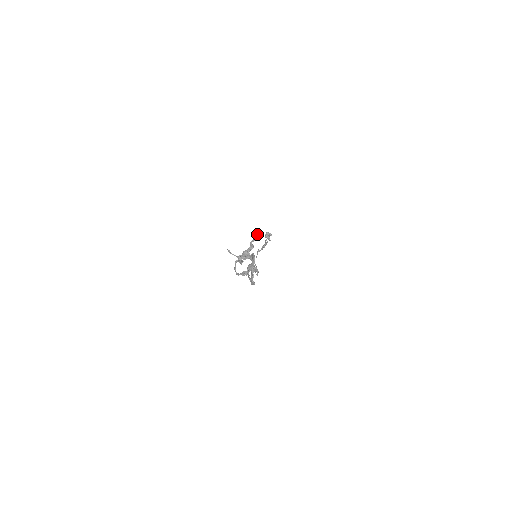
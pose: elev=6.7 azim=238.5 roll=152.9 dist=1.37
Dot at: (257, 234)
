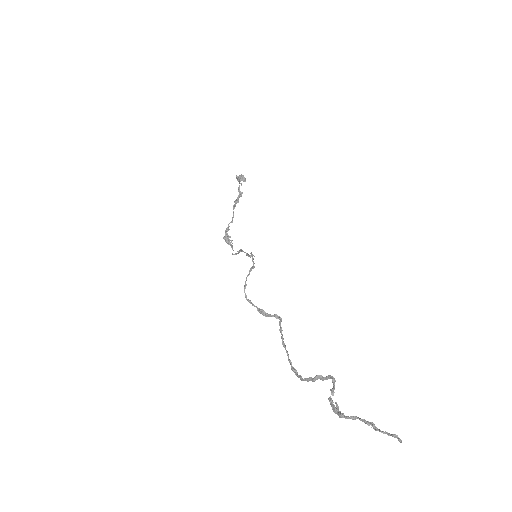
Dot at: (400, 441)
